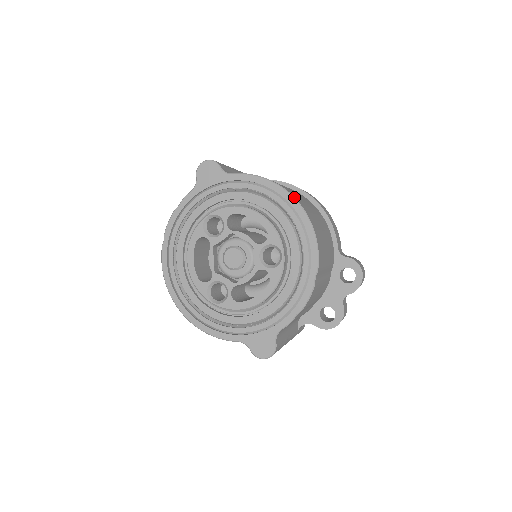
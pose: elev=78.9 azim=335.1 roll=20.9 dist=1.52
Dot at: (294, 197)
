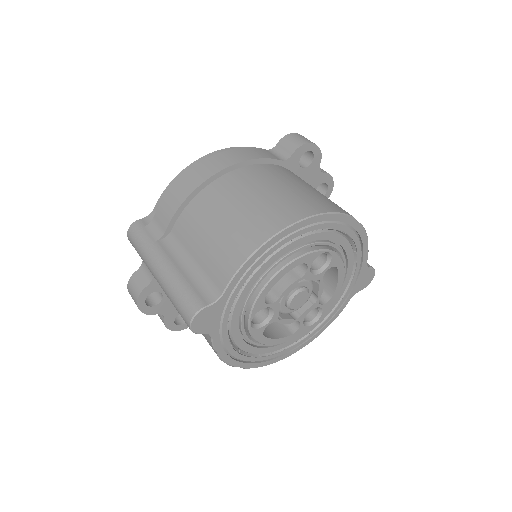
Dot at: (288, 227)
